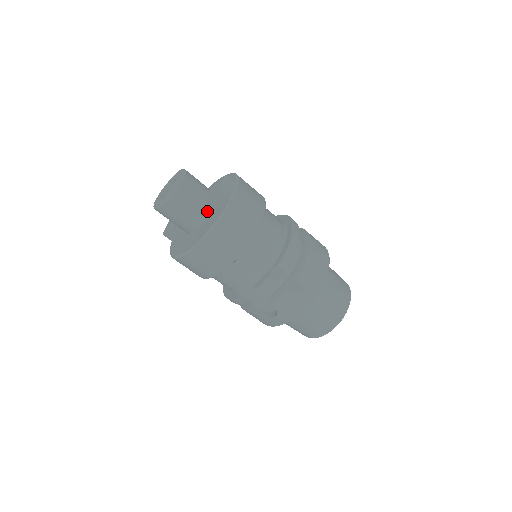
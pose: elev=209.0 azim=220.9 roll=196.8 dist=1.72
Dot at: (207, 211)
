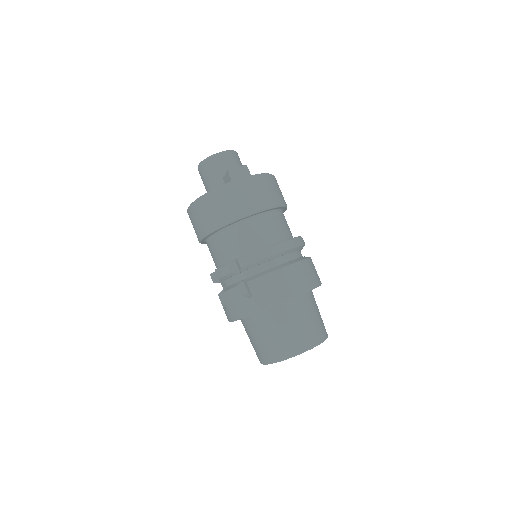
Dot at: occluded
